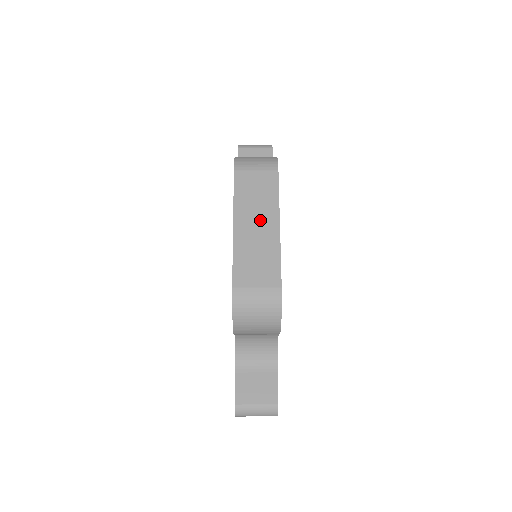
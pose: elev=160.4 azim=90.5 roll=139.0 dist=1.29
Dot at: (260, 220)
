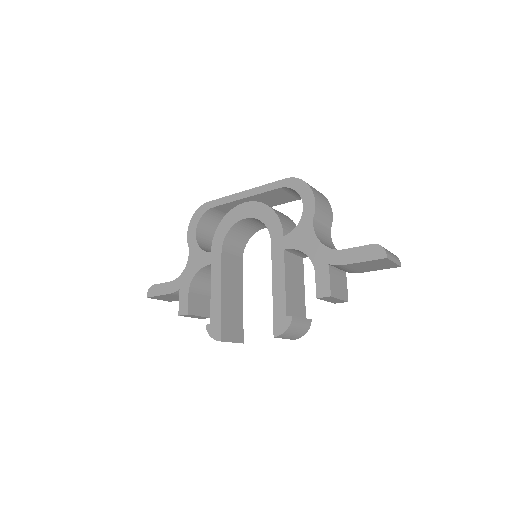
Dot at: occluded
